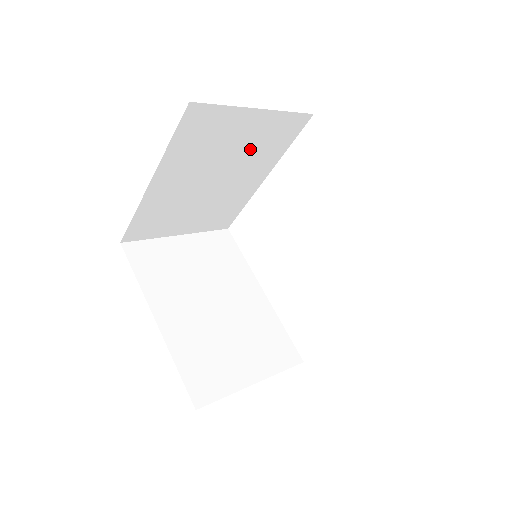
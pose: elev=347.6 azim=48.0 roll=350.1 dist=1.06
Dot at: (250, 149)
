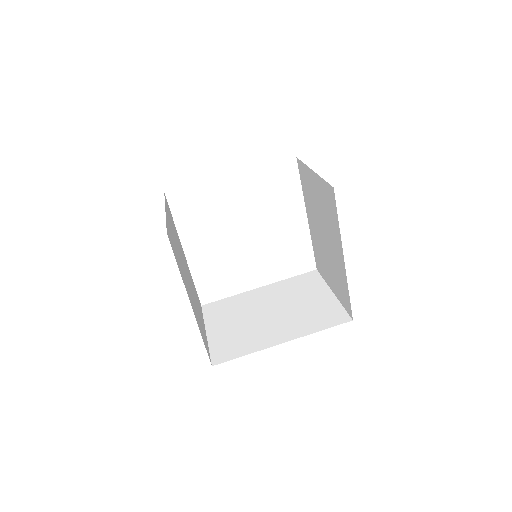
Dot at: (176, 240)
